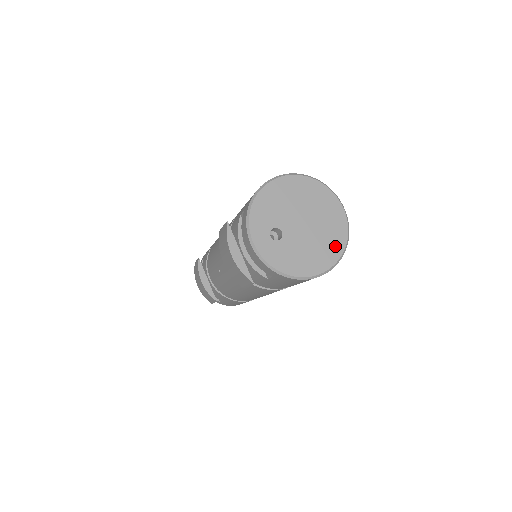
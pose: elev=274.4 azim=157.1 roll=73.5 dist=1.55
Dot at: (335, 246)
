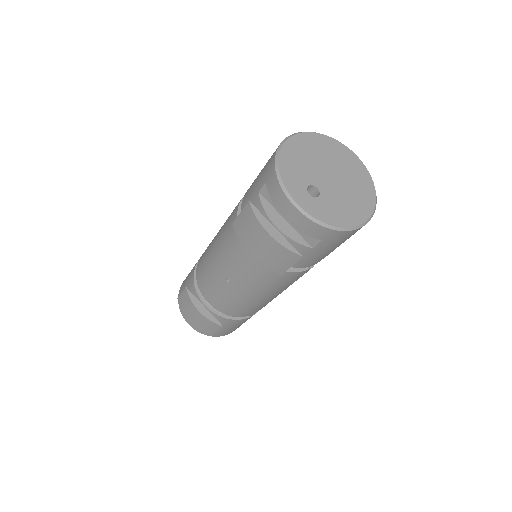
Dot at: (367, 190)
